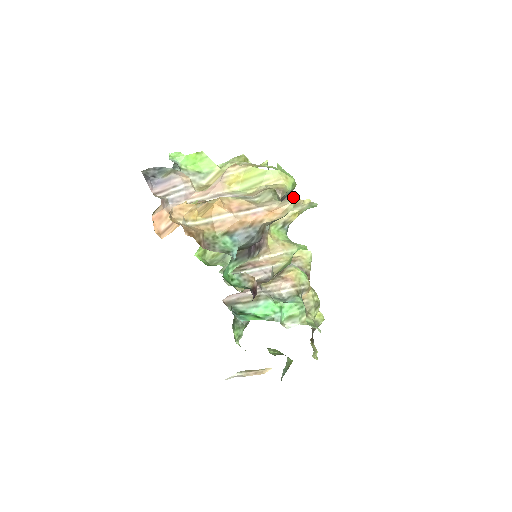
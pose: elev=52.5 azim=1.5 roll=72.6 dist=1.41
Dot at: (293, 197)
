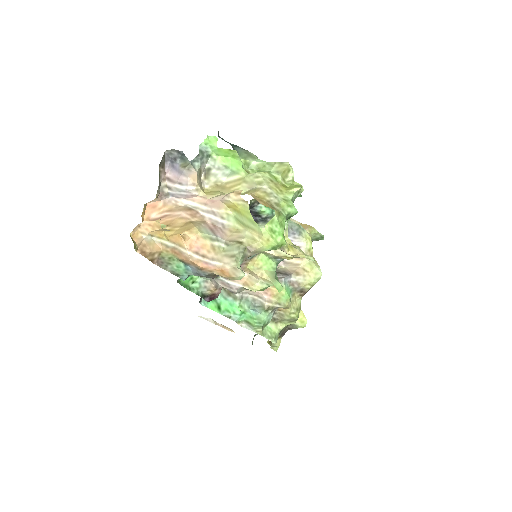
Dot at: (282, 249)
